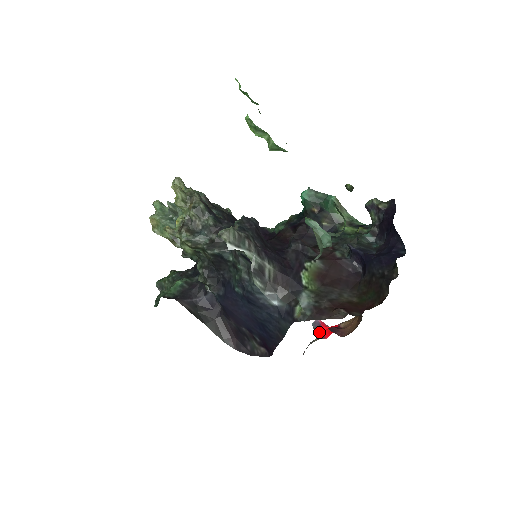
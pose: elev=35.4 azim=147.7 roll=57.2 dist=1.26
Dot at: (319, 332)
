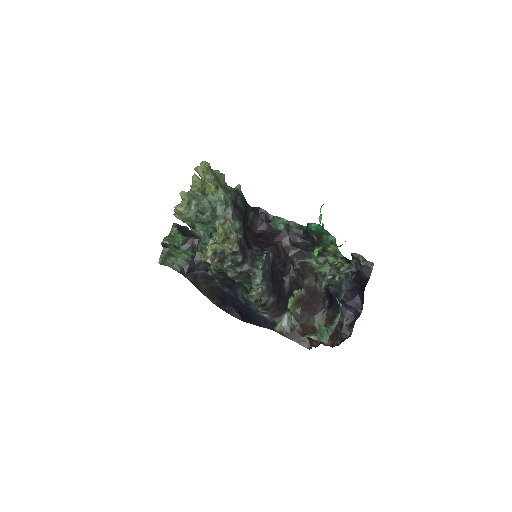
Dot at: occluded
